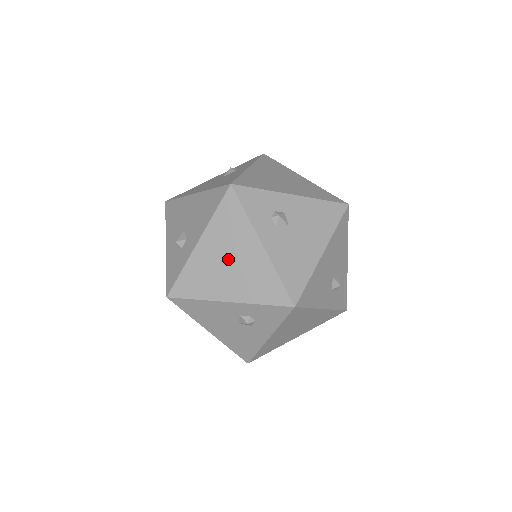
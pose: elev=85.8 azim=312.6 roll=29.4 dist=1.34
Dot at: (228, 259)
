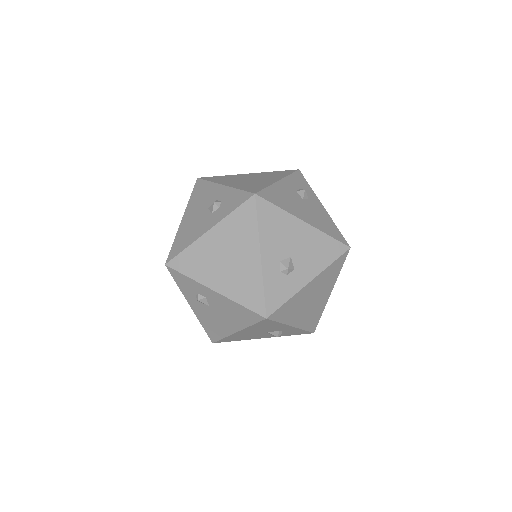
Dot at: (253, 179)
